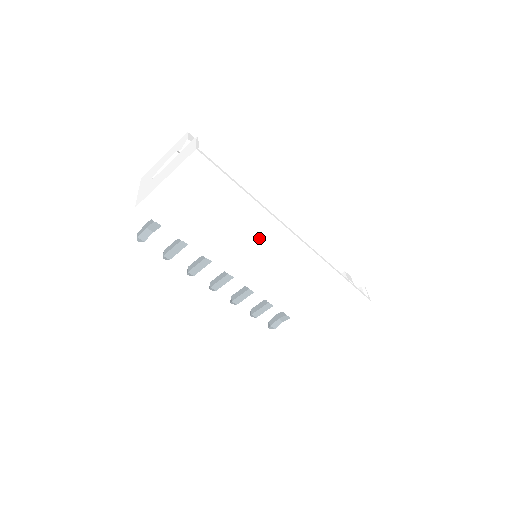
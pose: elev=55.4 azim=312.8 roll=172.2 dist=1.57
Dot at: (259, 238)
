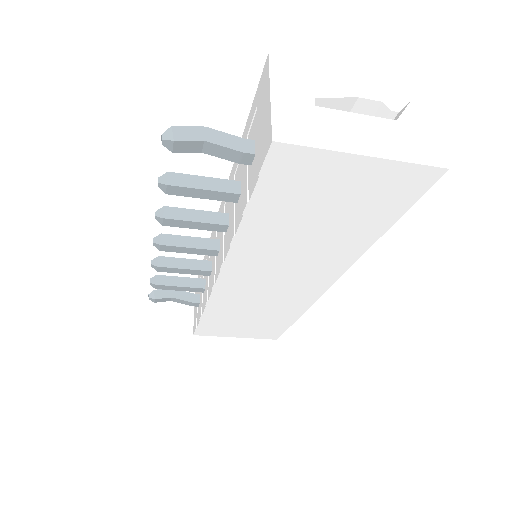
Dot at: (308, 266)
